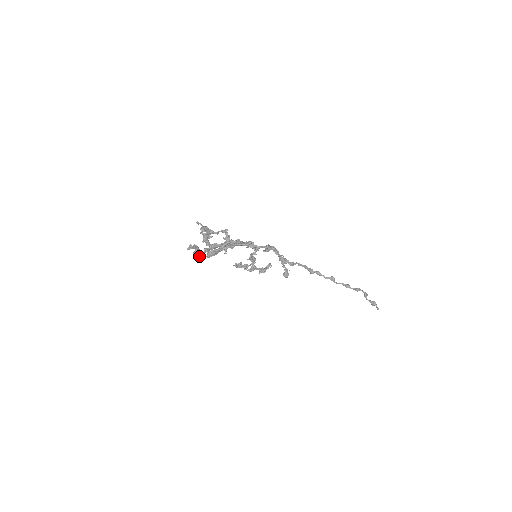
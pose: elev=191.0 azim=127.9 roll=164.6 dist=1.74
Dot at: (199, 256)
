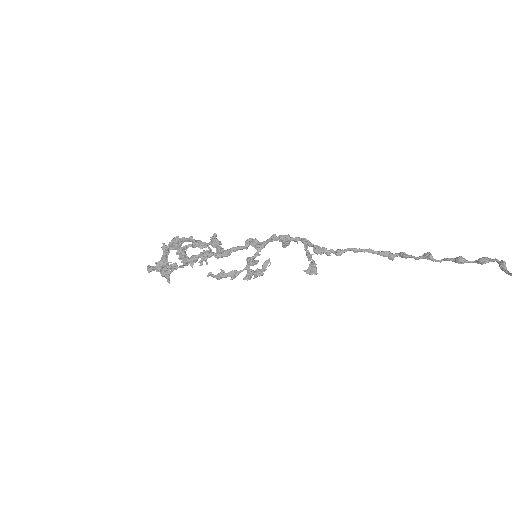
Dot at: (166, 277)
